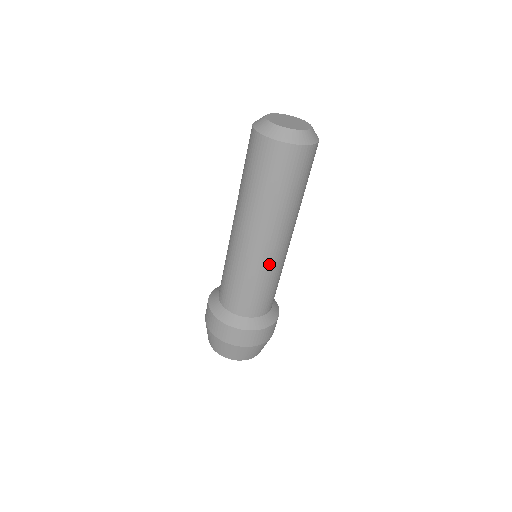
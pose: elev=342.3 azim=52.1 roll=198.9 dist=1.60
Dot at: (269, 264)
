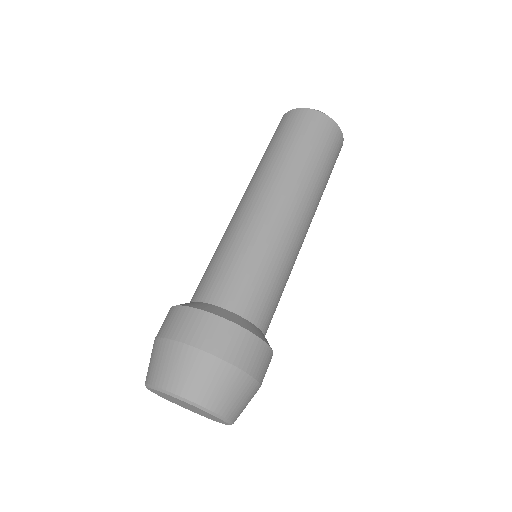
Dot at: (289, 242)
